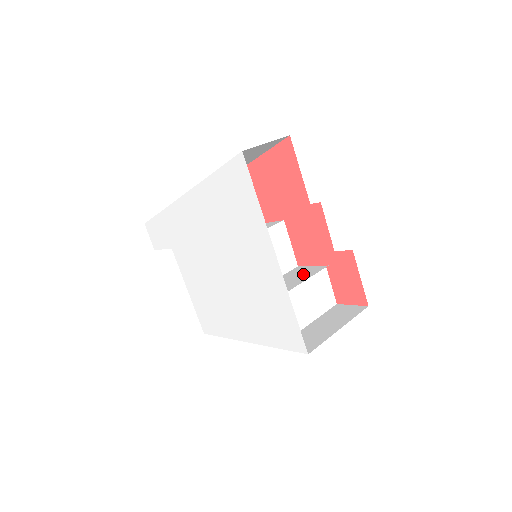
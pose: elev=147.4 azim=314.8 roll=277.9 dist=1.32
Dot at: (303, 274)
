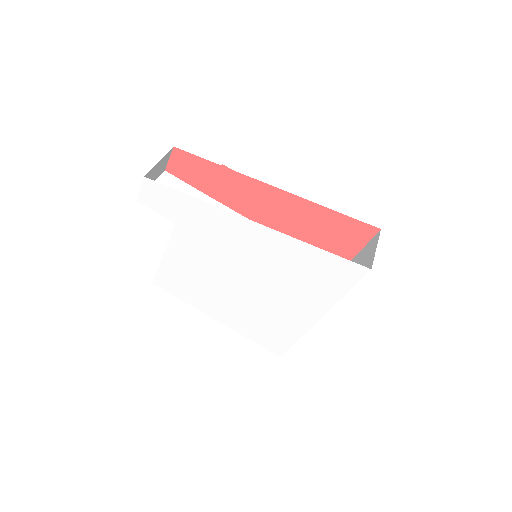
Dot at: occluded
